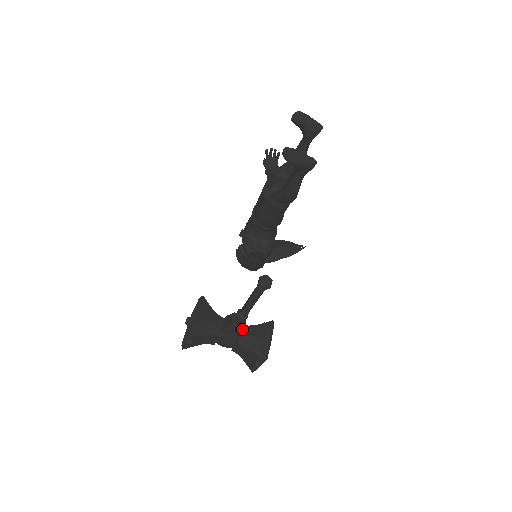
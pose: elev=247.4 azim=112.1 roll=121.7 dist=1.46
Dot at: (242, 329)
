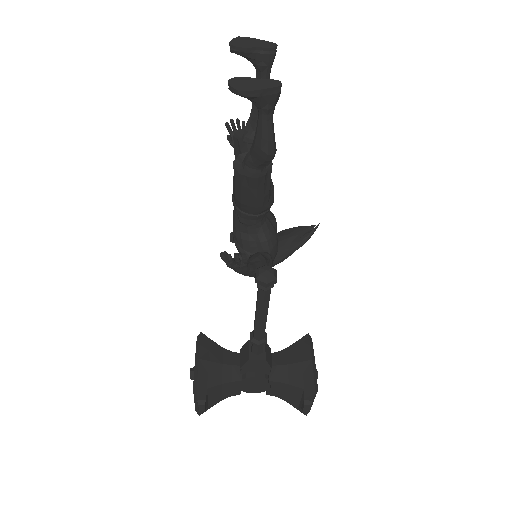
Dot at: (267, 360)
